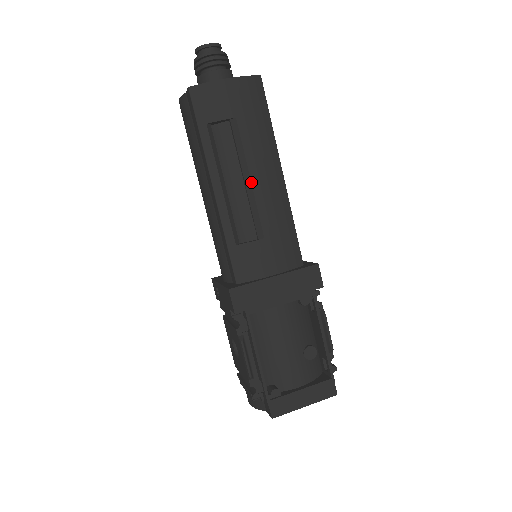
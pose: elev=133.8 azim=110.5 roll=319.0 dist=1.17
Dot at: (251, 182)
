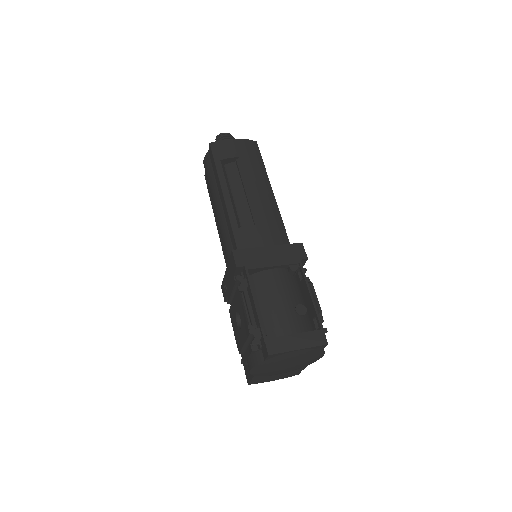
Dot at: (250, 191)
